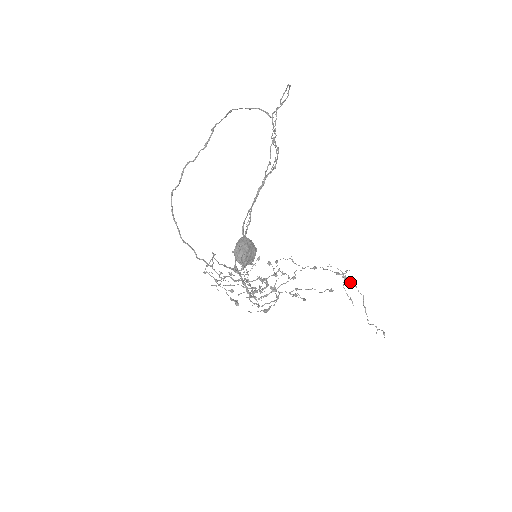
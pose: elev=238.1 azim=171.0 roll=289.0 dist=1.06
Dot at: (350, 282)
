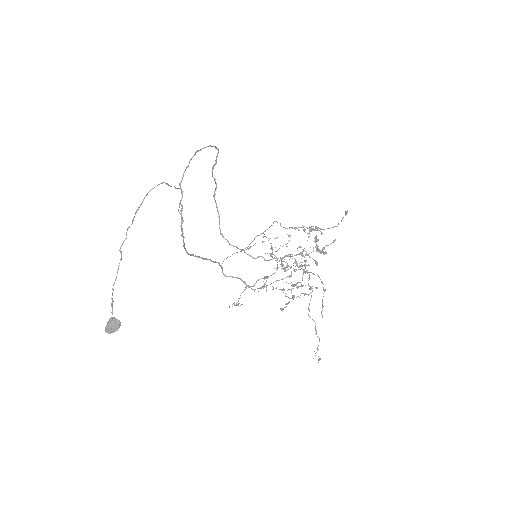
Dot at: (309, 303)
